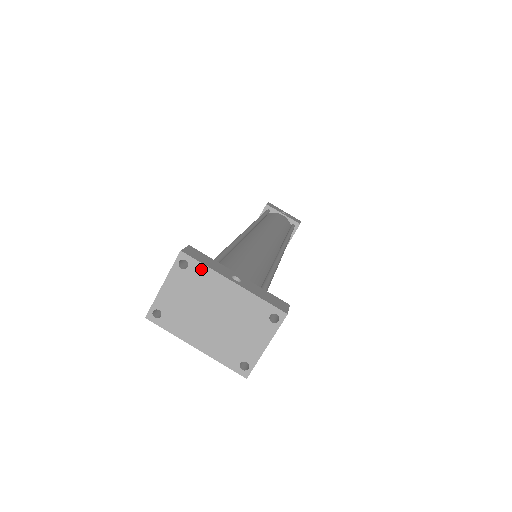
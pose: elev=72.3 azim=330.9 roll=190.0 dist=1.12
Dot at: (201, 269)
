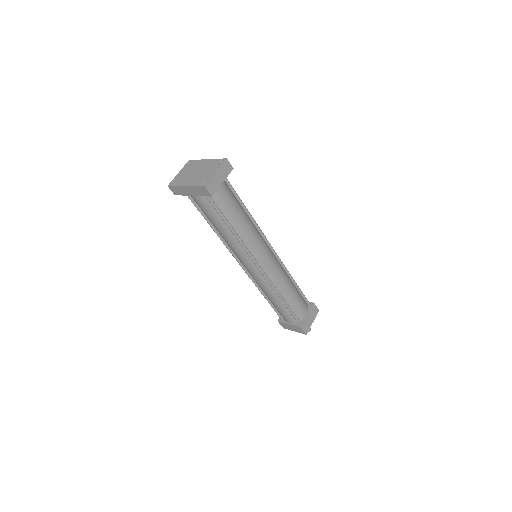
Dot at: (195, 161)
